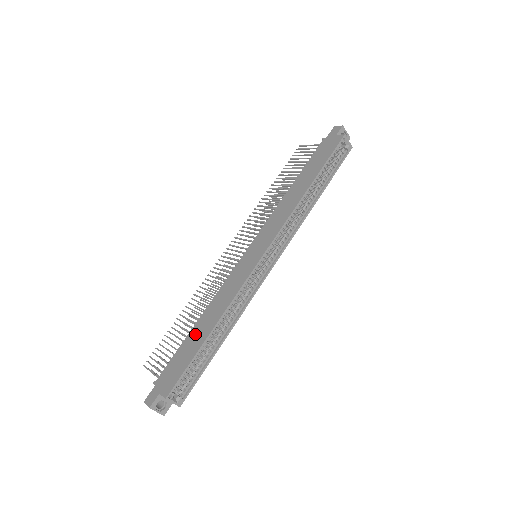
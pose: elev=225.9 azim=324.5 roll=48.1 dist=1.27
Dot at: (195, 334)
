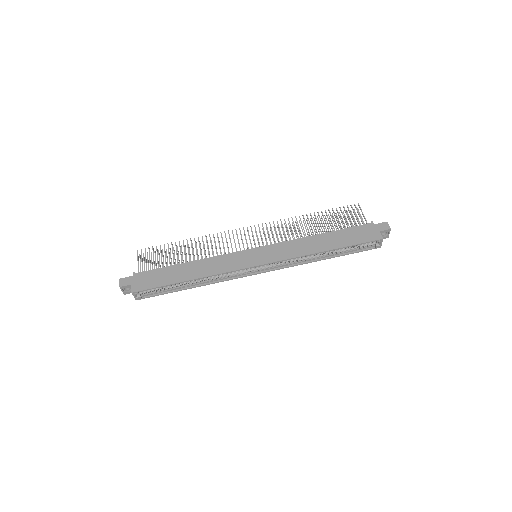
Dot at: (179, 270)
